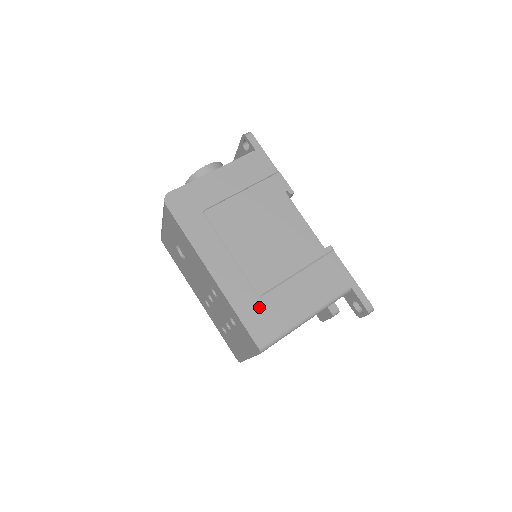
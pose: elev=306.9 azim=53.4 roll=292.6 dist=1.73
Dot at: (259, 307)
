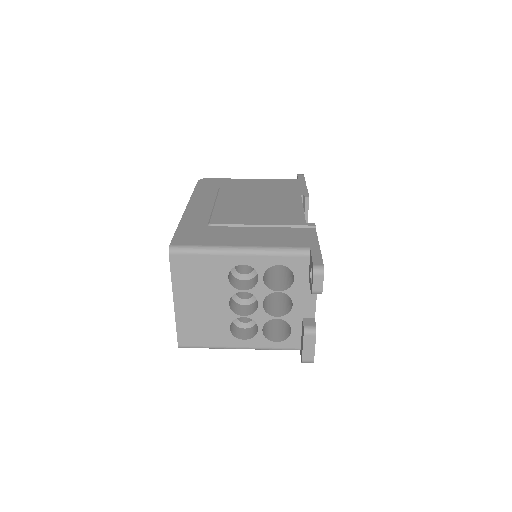
Dot at: (202, 229)
